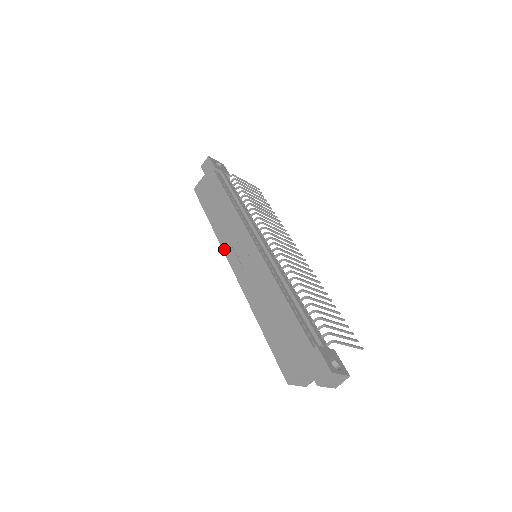
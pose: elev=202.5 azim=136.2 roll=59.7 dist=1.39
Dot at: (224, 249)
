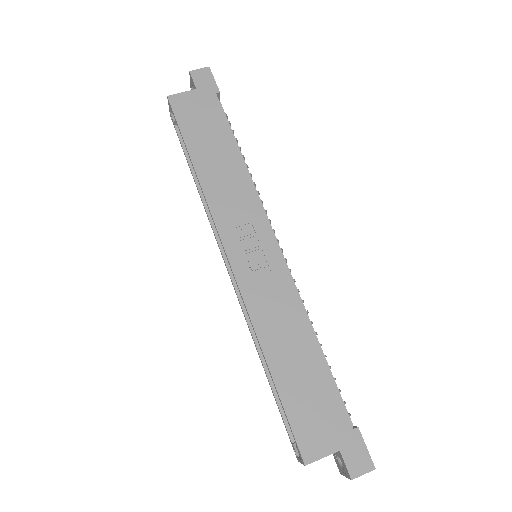
Dot at: (219, 225)
